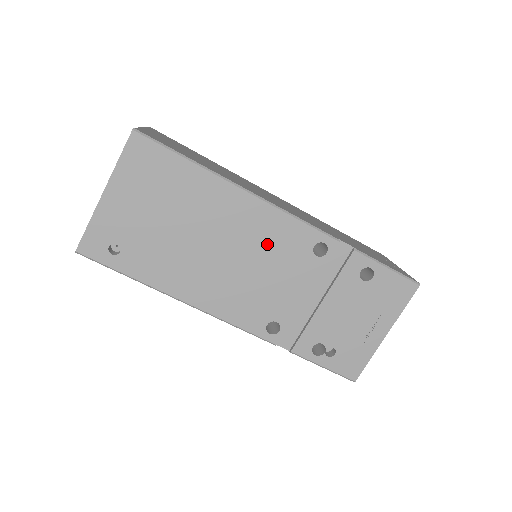
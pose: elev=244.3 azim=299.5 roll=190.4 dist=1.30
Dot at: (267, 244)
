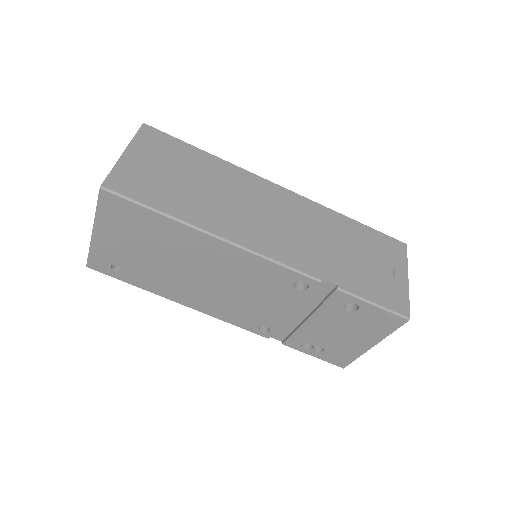
Dot at: (248, 277)
